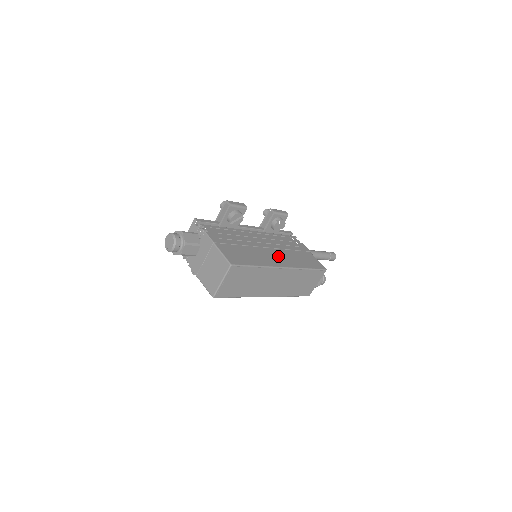
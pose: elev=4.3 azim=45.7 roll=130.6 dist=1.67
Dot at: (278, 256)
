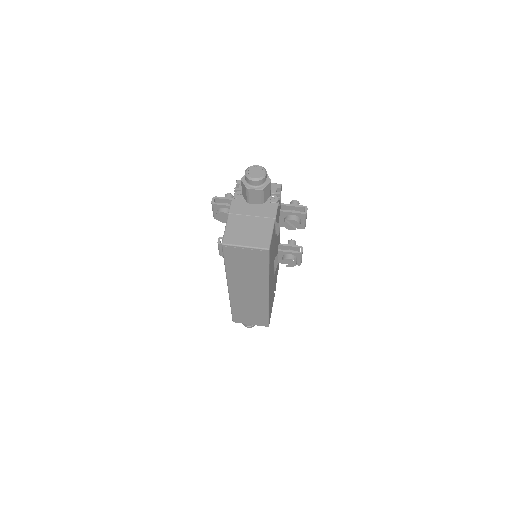
Dot at: (272, 280)
